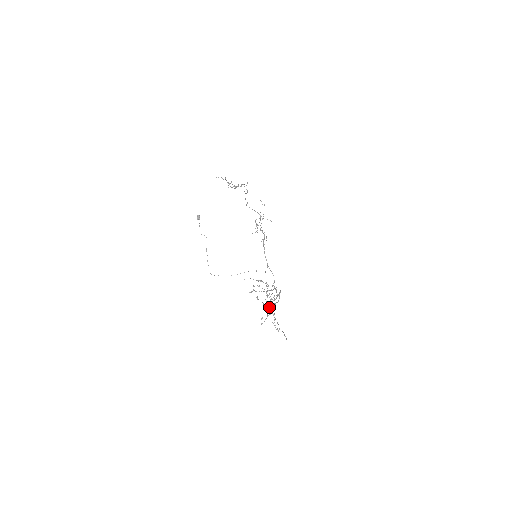
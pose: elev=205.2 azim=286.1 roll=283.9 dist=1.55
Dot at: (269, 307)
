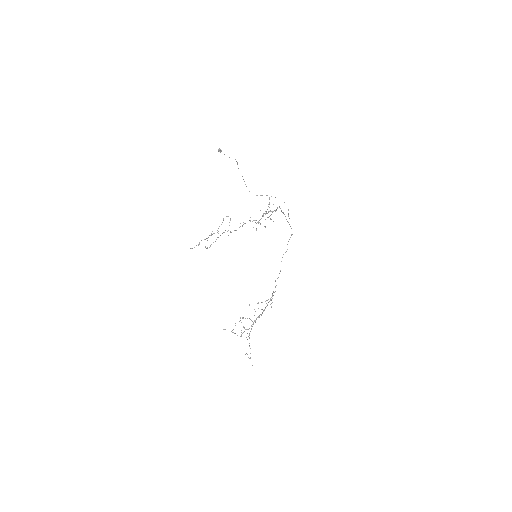
Dot at: occluded
